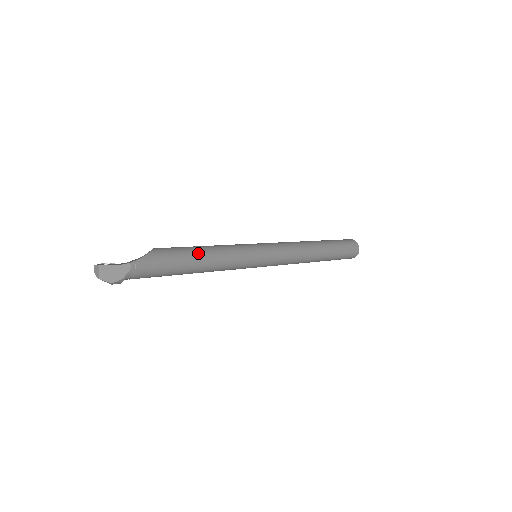
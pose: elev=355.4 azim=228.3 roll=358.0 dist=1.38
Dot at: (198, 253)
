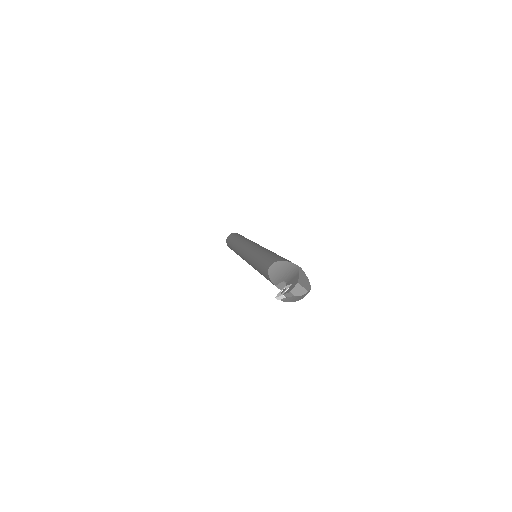
Dot at: occluded
